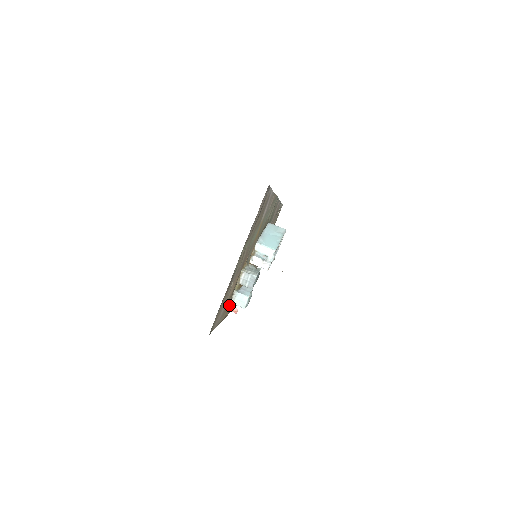
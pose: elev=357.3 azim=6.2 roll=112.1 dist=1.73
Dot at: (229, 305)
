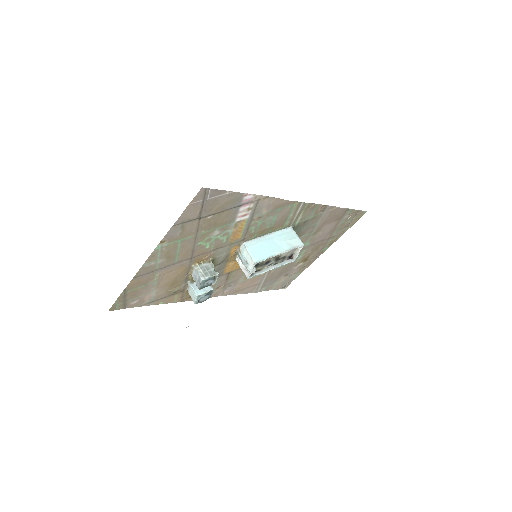
Dot at: (185, 291)
